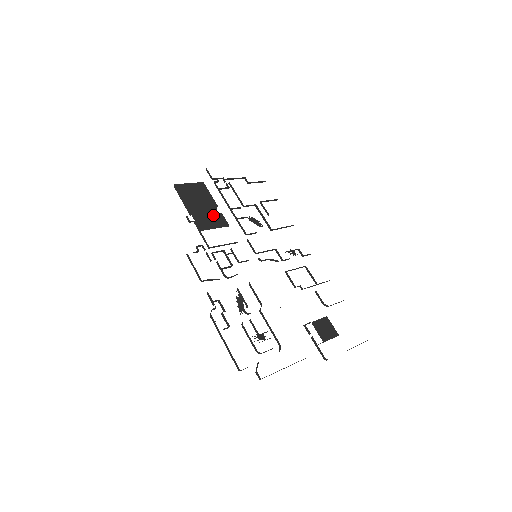
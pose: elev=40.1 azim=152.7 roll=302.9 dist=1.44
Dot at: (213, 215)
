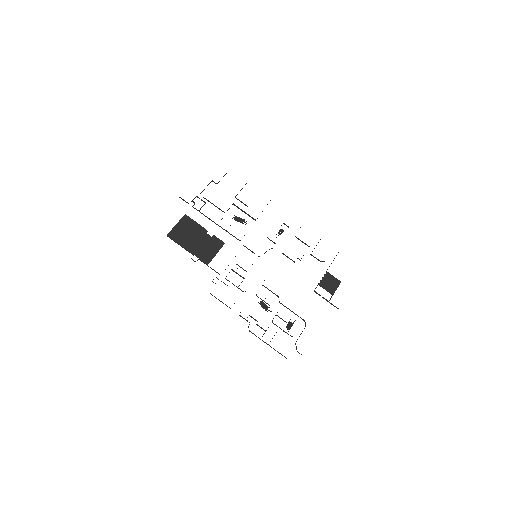
Dot at: (208, 242)
